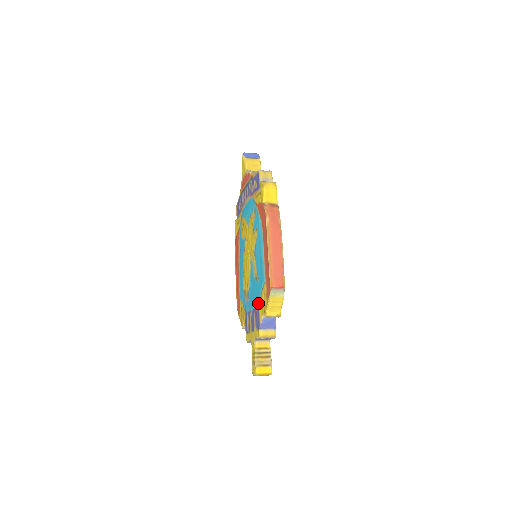
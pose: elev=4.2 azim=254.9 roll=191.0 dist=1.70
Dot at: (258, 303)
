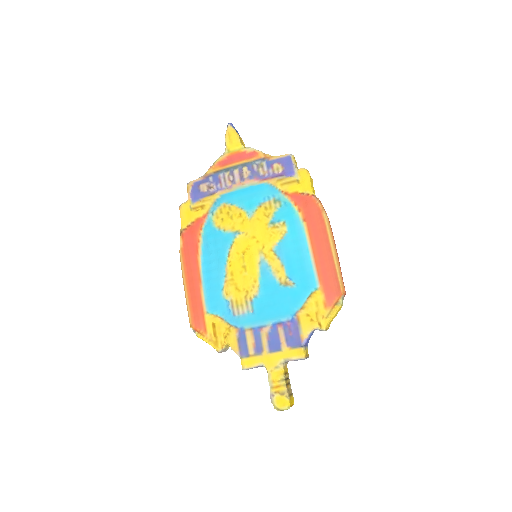
Dot at: (295, 314)
